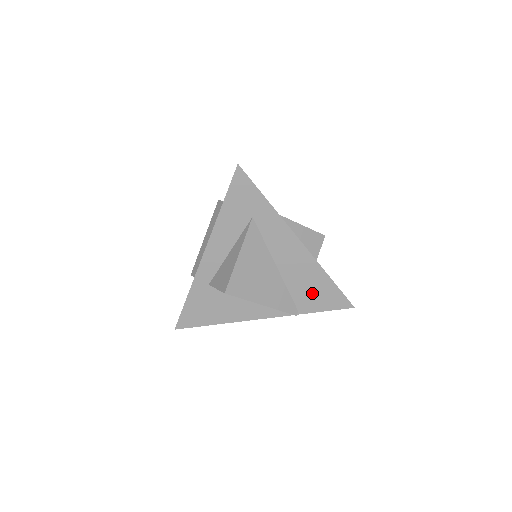
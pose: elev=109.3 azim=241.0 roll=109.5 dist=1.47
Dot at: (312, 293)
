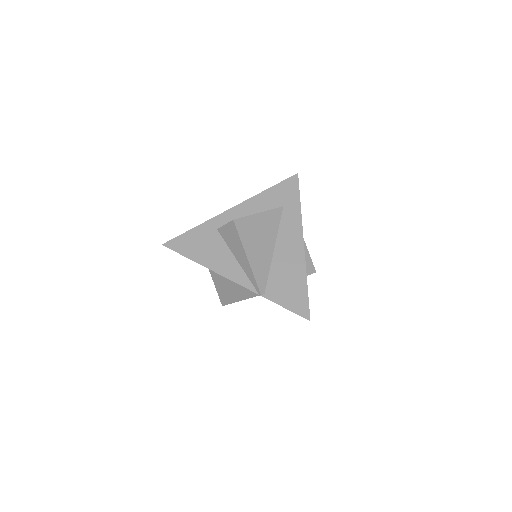
Dot at: (285, 286)
